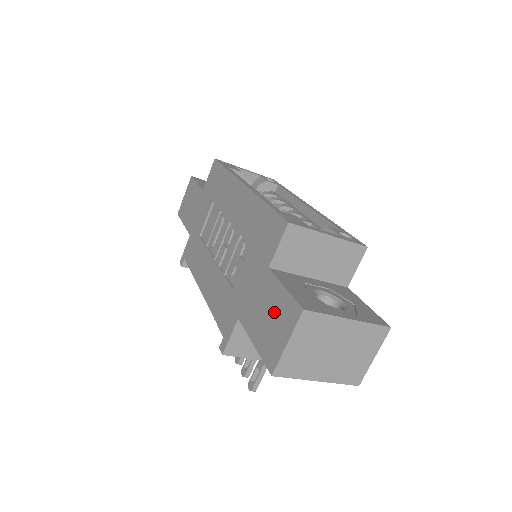
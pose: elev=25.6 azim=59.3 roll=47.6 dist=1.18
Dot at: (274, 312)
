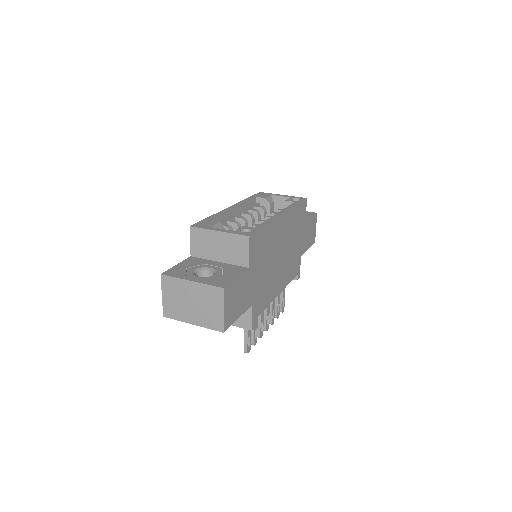
Dot at: occluded
